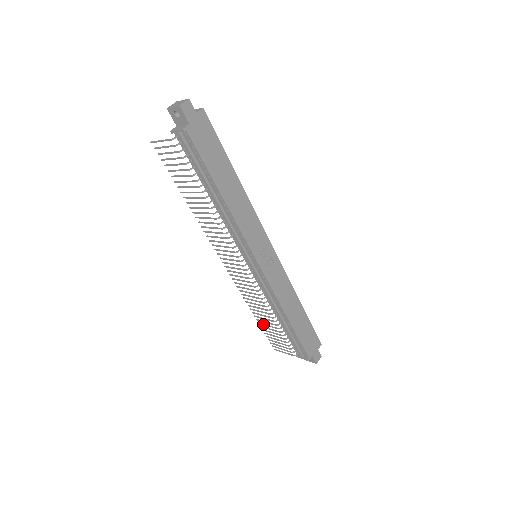
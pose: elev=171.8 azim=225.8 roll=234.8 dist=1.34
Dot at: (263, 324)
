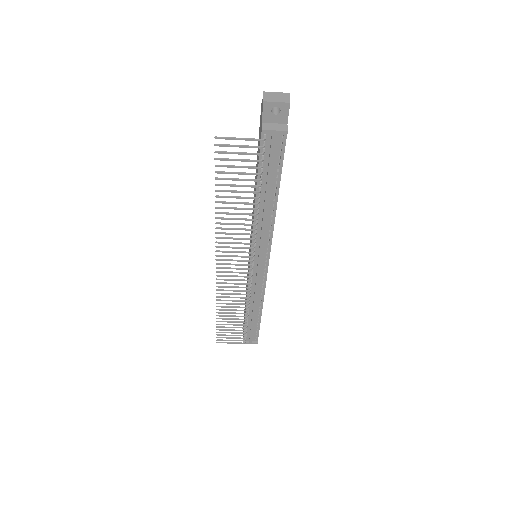
Dot at: (224, 321)
